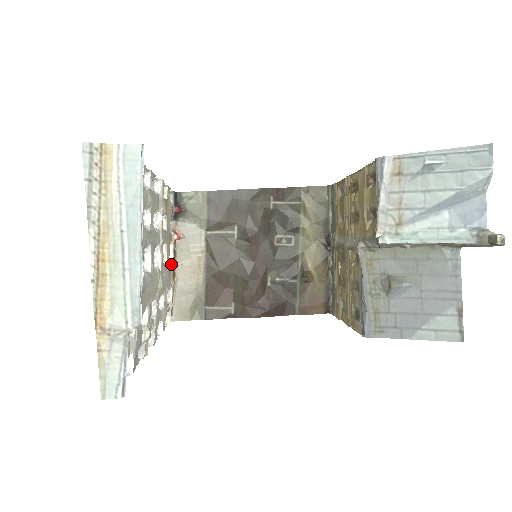
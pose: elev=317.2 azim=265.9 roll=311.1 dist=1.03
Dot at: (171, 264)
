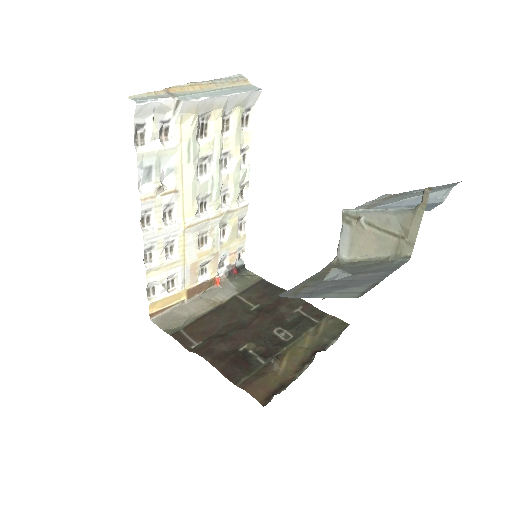
Dot at: (197, 278)
